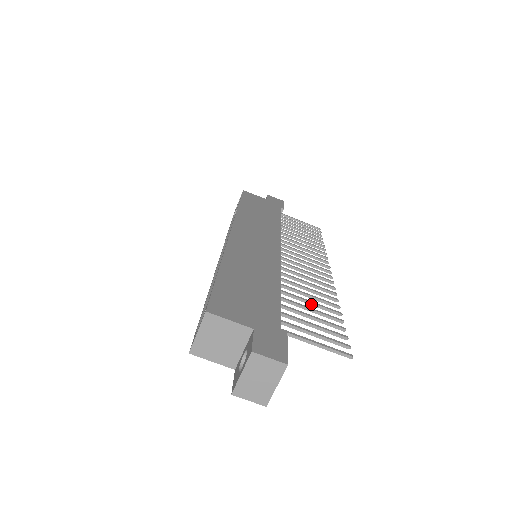
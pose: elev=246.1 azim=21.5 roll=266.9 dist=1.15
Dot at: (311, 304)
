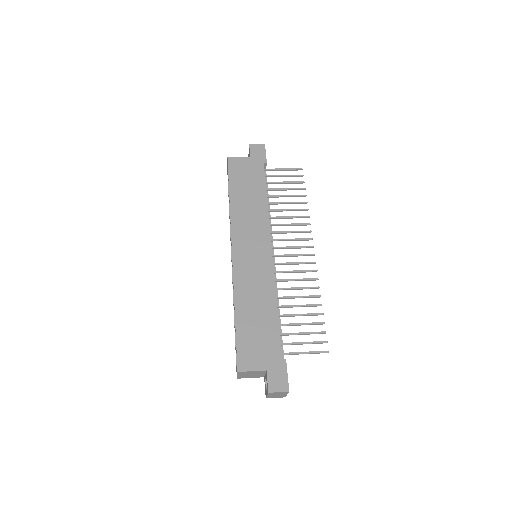
Dot at: occluded
